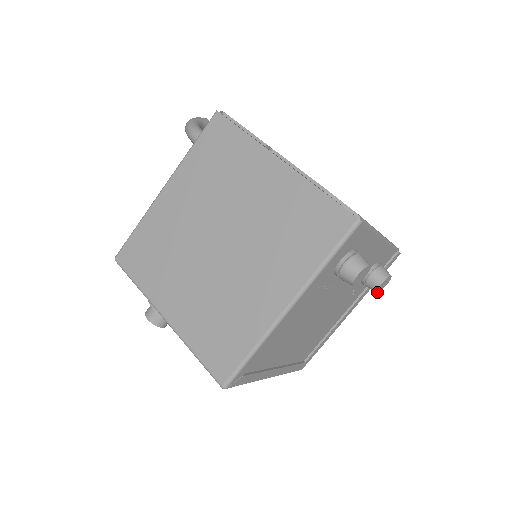
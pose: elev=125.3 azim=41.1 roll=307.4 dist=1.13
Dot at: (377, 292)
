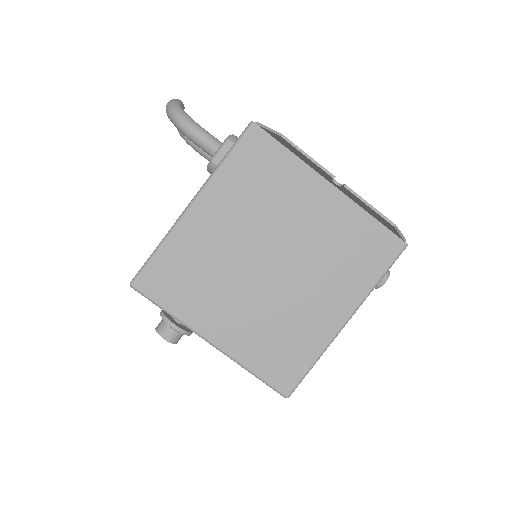
Dot at: occluded
